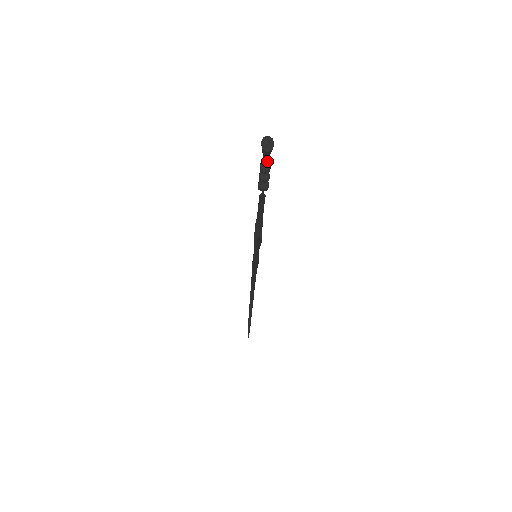
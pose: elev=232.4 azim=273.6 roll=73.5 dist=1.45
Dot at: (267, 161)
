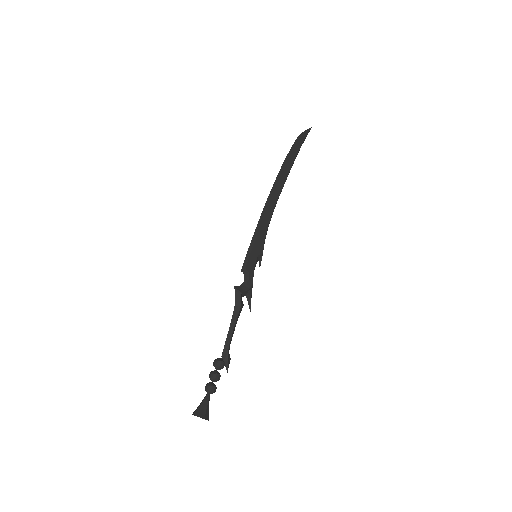
Dot at: (209, 399)
